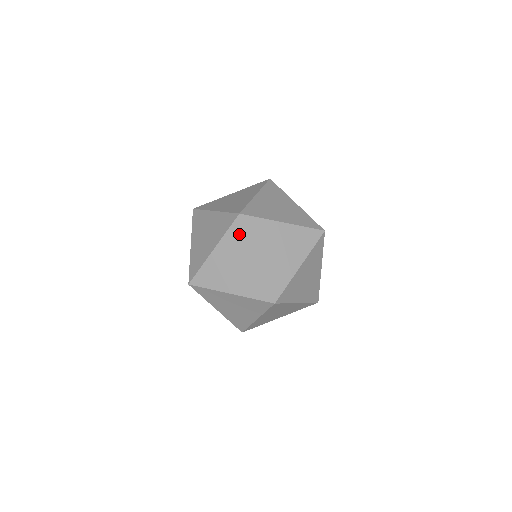
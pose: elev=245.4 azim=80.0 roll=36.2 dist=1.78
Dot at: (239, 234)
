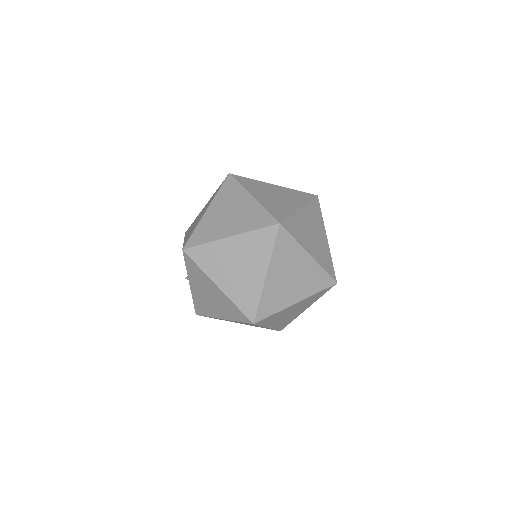
Dot at: (231, 187)
